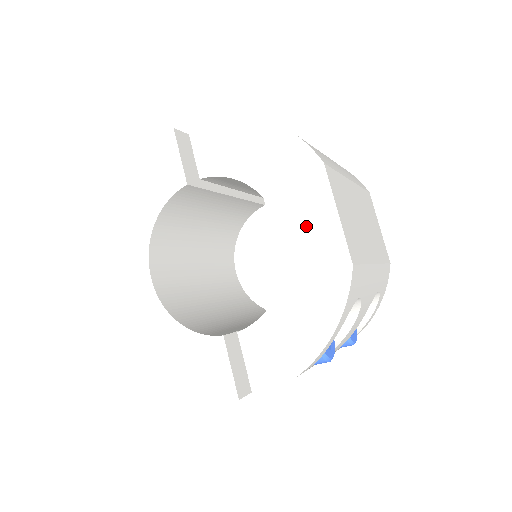
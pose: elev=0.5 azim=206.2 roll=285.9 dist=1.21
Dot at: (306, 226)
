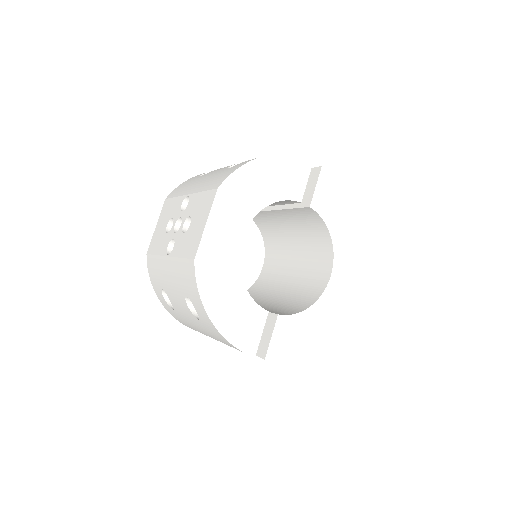
Dot at: (342, 281)
